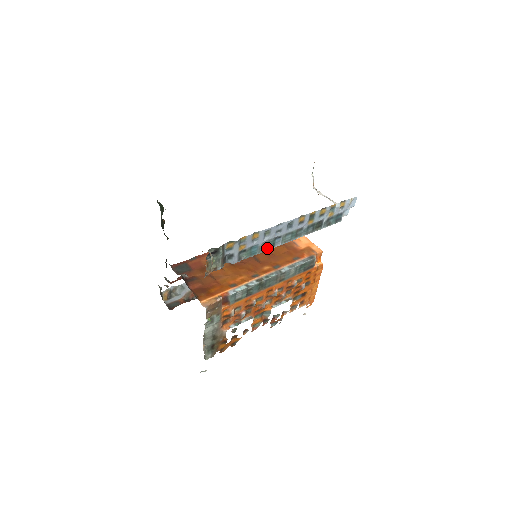
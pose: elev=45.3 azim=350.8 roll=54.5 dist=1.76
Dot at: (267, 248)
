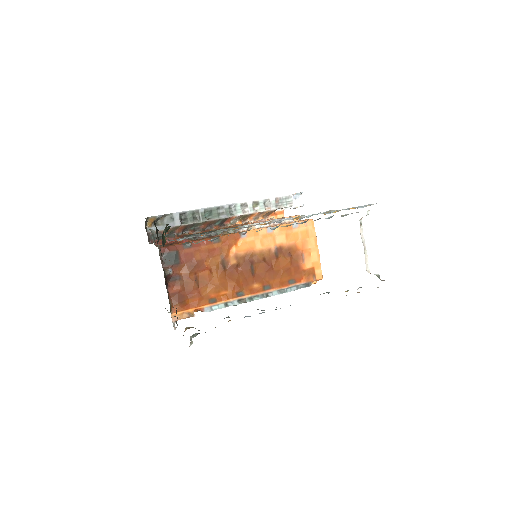
Dot at: occluded
